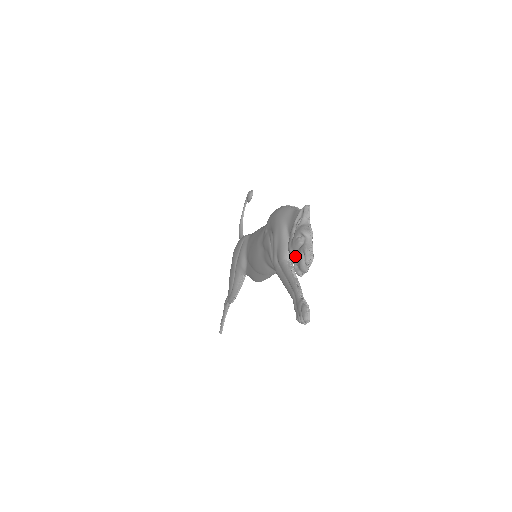
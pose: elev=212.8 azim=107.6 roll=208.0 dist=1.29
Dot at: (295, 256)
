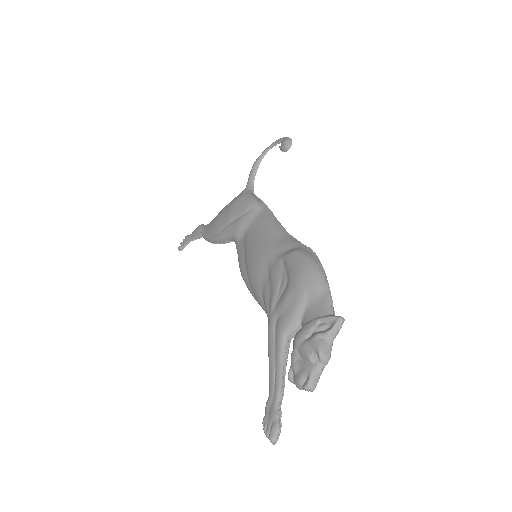
Dot at: (297, 363)
